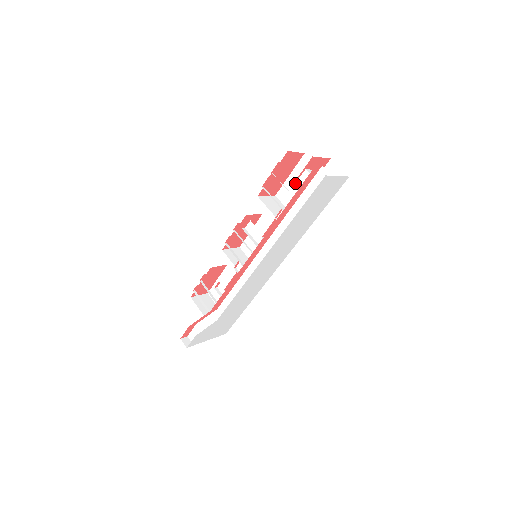
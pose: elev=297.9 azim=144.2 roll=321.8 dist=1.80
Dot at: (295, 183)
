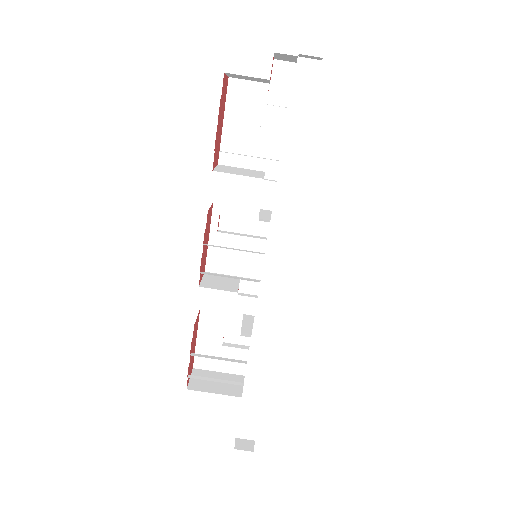
Dot at: (239, 127)
